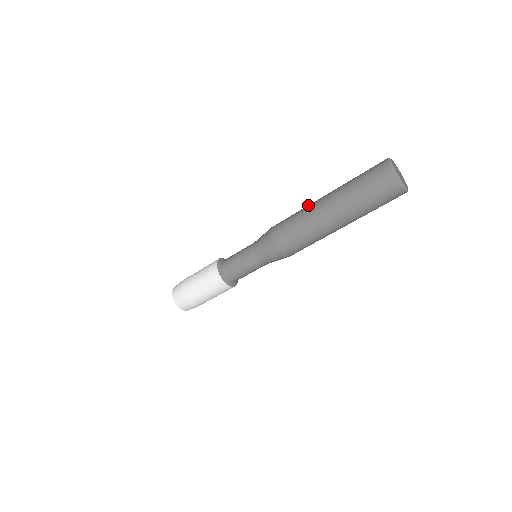
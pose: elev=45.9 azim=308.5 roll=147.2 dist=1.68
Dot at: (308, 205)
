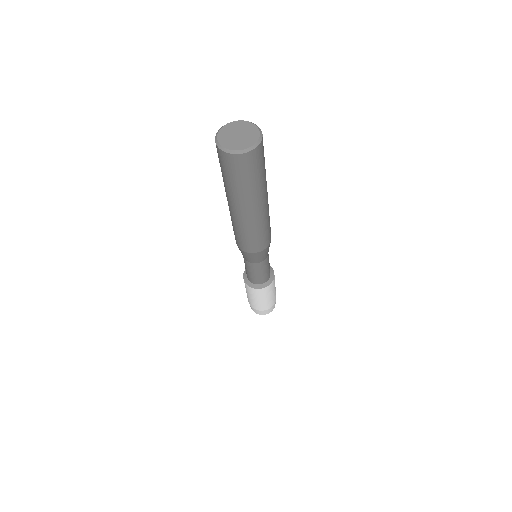
Dot at: occluded
